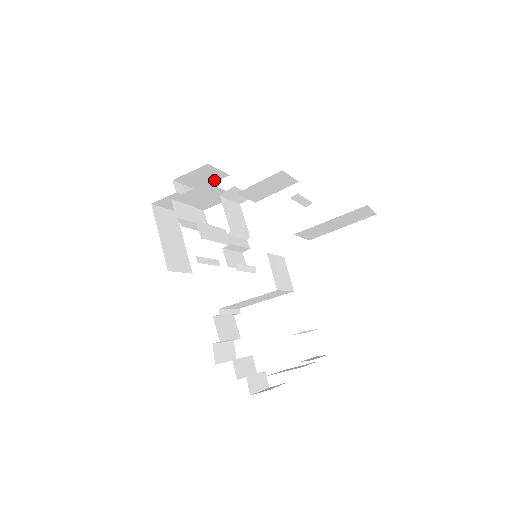
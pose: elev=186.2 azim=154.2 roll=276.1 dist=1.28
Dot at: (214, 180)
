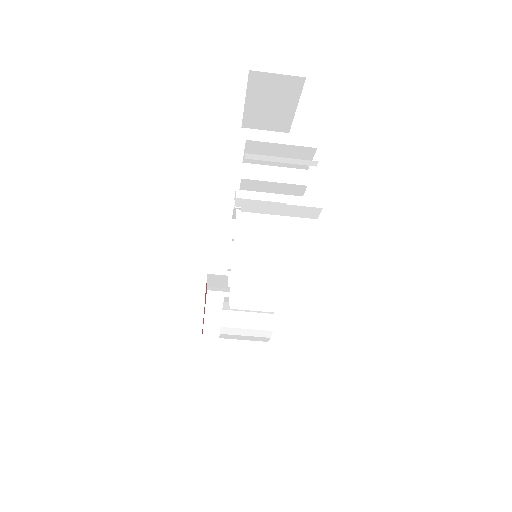
Dot at: occluded
